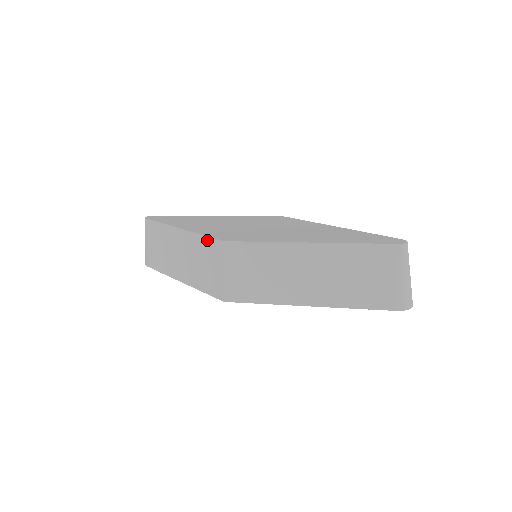
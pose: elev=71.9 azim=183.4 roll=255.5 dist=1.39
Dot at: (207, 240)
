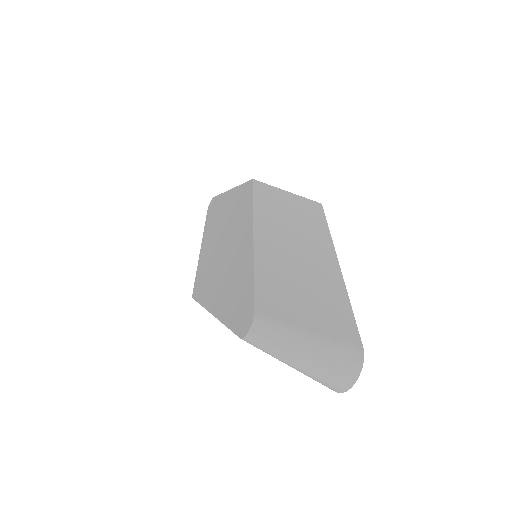
Dot at: occluded
